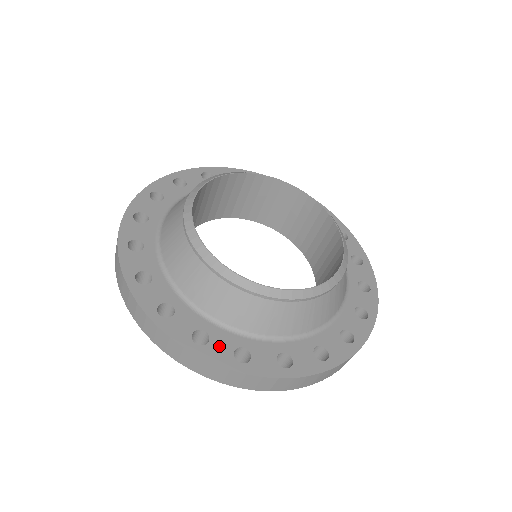
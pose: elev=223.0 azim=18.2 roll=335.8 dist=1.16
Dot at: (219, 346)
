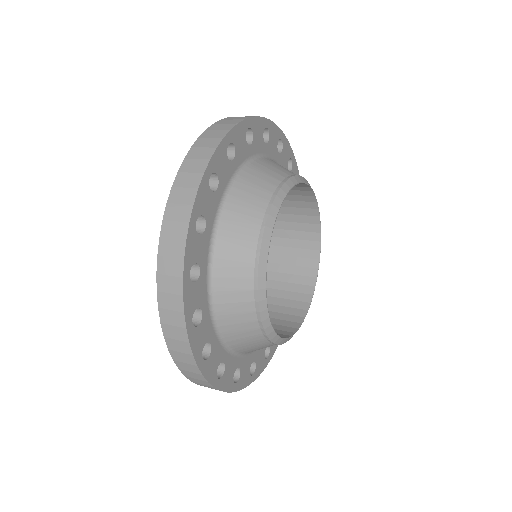
Dot at: occluded
